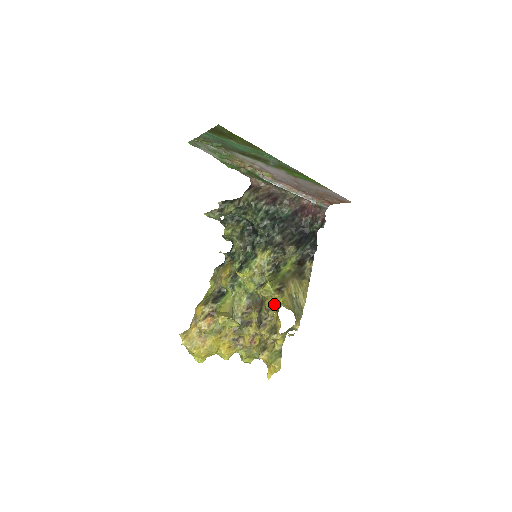
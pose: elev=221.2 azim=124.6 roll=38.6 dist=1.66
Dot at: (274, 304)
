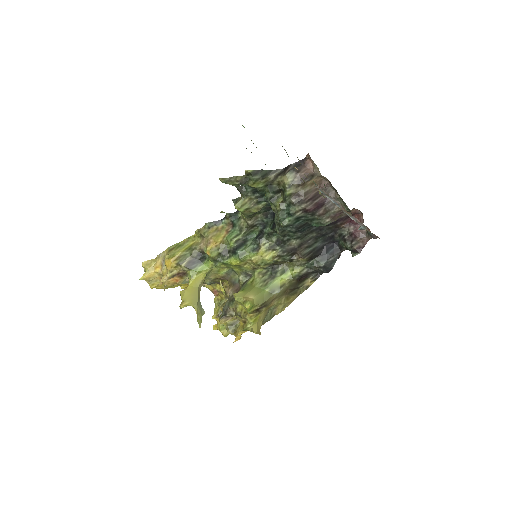
Dot at: (245, 317)
